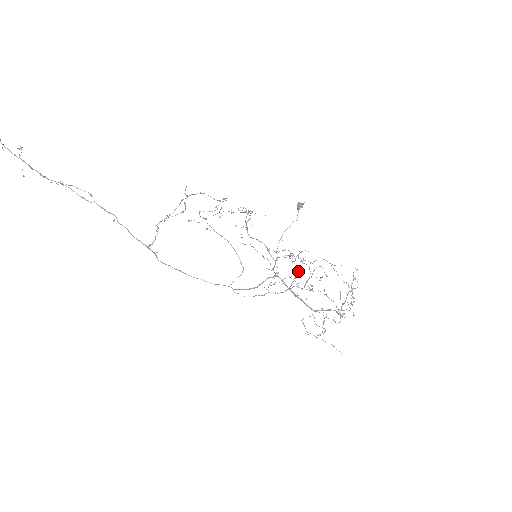
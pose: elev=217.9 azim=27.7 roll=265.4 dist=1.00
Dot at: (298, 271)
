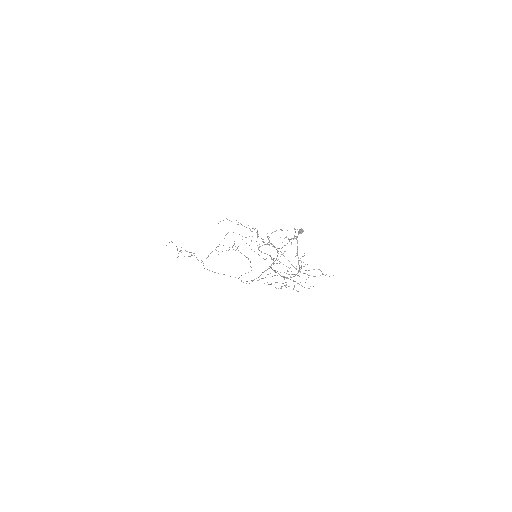
Dot at: occluded
